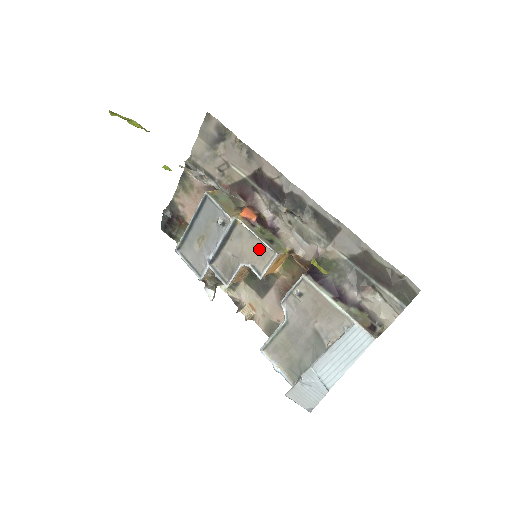
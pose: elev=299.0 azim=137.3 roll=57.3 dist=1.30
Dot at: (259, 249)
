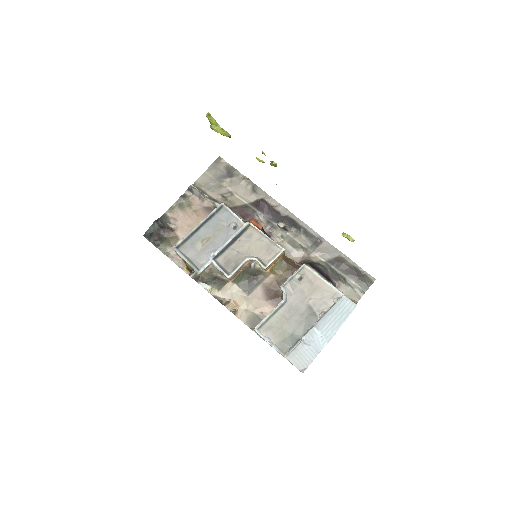
Dot at: (266, 247)
